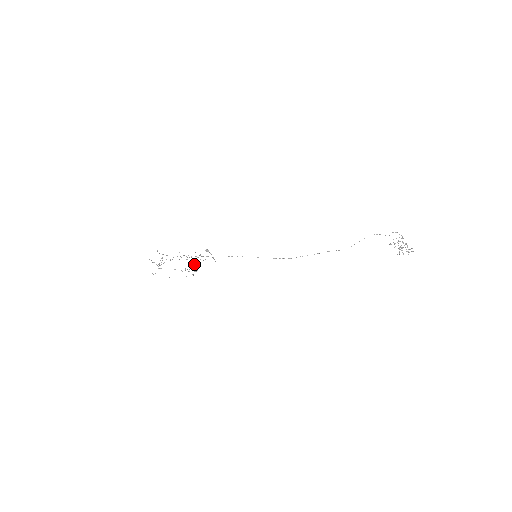
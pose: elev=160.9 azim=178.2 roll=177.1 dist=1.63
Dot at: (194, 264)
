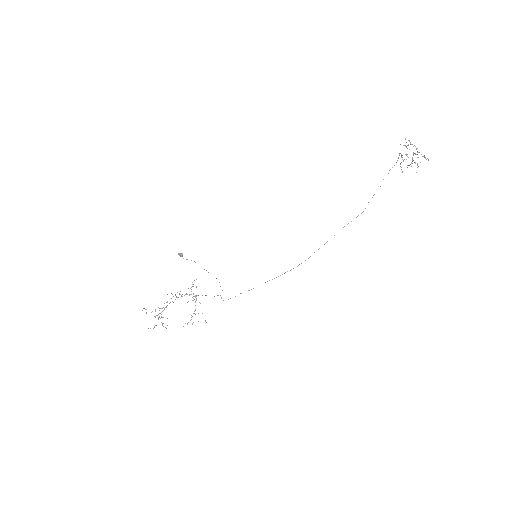
Dot at: occluded
